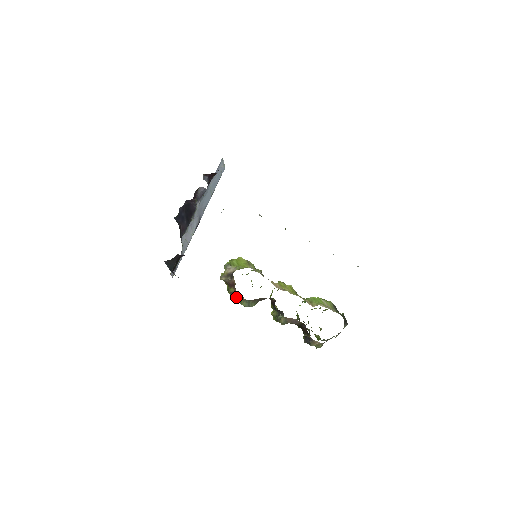
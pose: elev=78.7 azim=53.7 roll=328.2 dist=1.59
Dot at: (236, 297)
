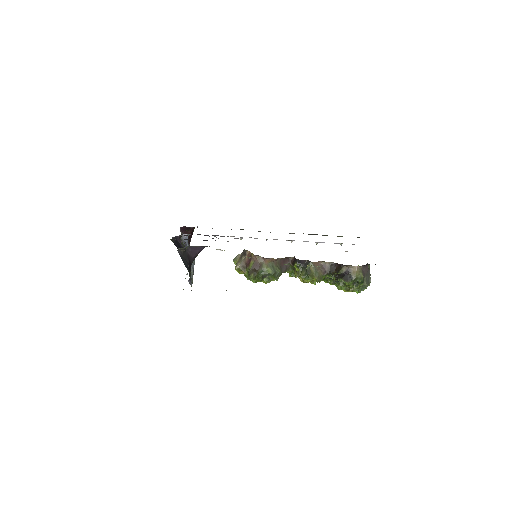
Dot at: (259, 268)
